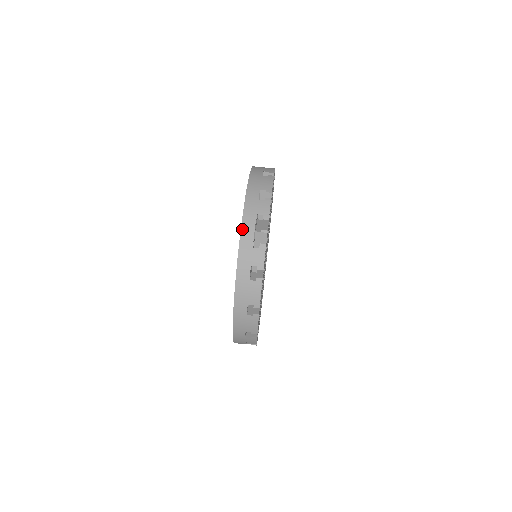
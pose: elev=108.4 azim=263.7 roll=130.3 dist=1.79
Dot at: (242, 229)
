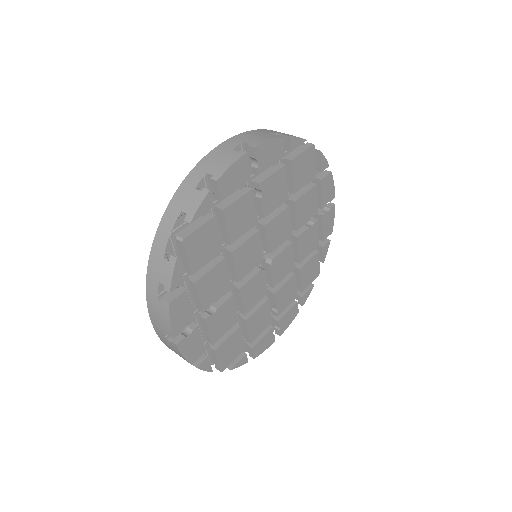
Dot at: (159, 228)
